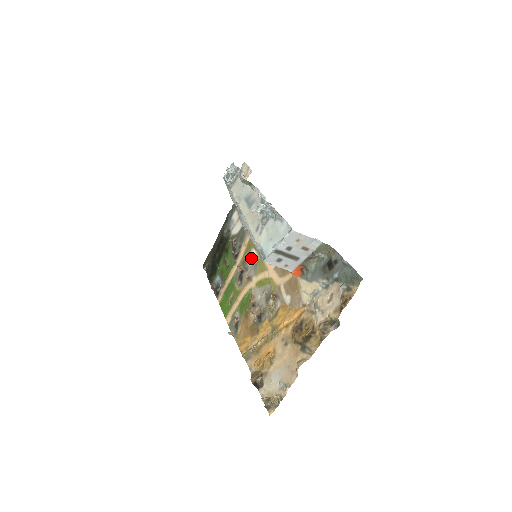
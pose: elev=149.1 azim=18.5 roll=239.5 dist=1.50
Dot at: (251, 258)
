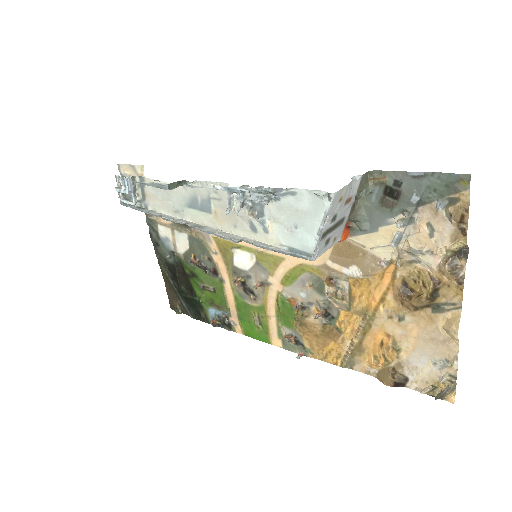
Dot at: (242, 261)
